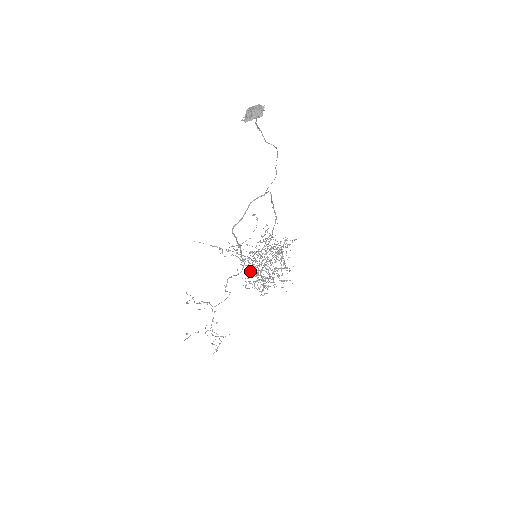
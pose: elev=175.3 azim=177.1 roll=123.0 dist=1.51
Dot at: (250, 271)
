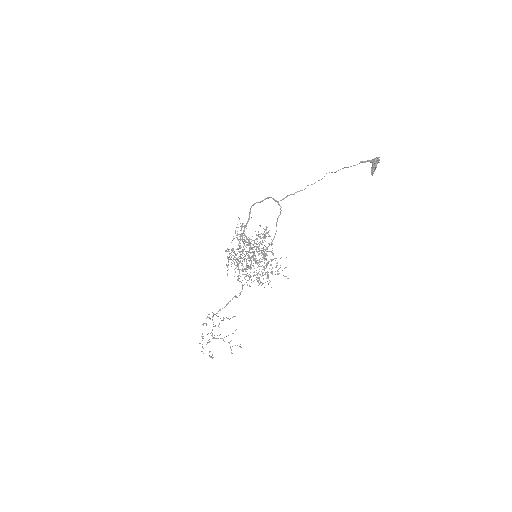
Dot at: occluded
